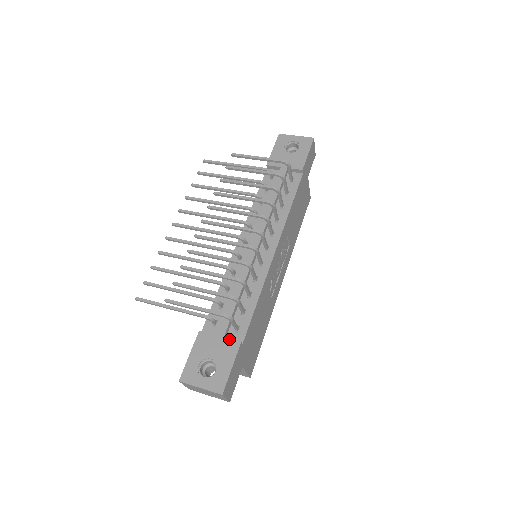
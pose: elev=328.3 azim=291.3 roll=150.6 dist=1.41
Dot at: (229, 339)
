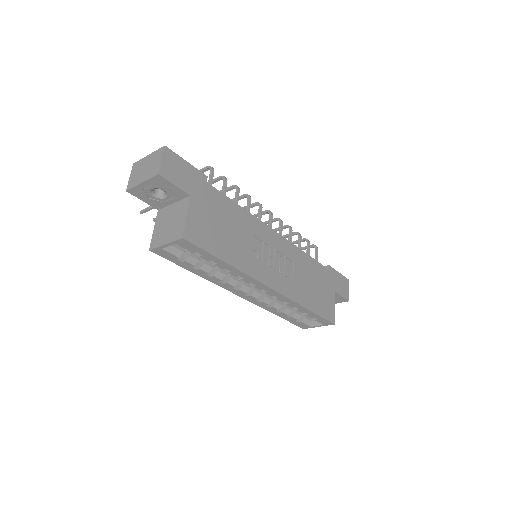
Dot at: occluded
